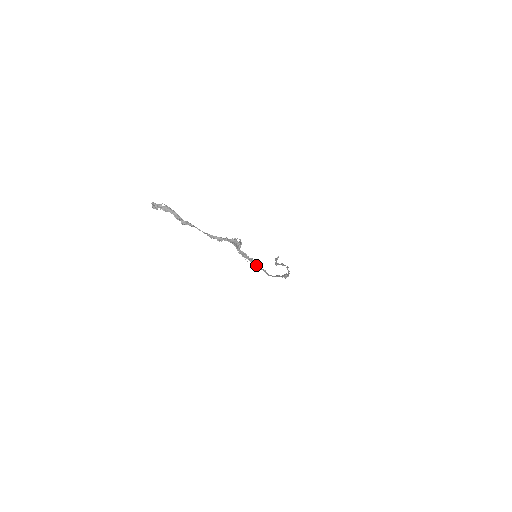
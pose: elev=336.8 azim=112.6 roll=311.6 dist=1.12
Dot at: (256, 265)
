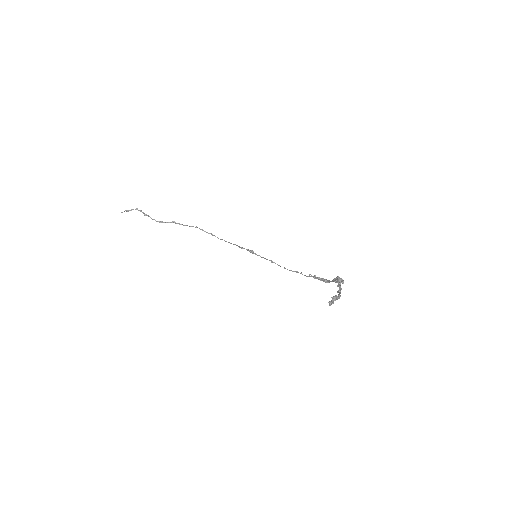
Dot at: (308, 276)
